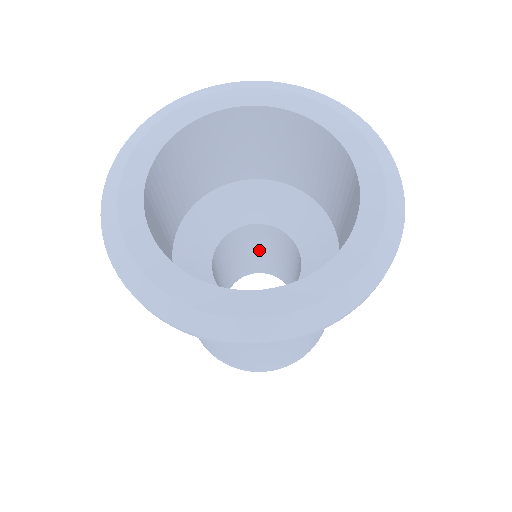
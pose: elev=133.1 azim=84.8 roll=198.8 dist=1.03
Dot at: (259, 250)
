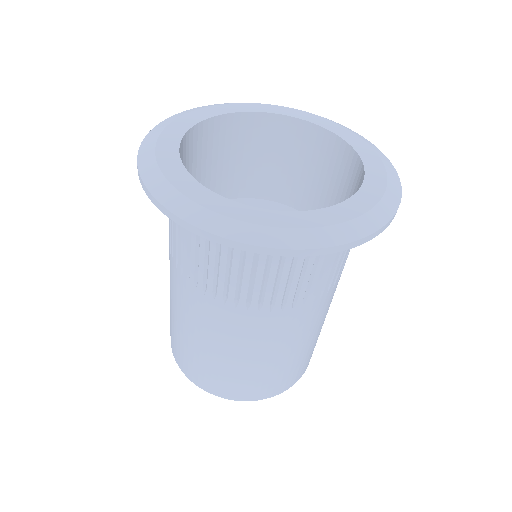
Dot at: occluded
